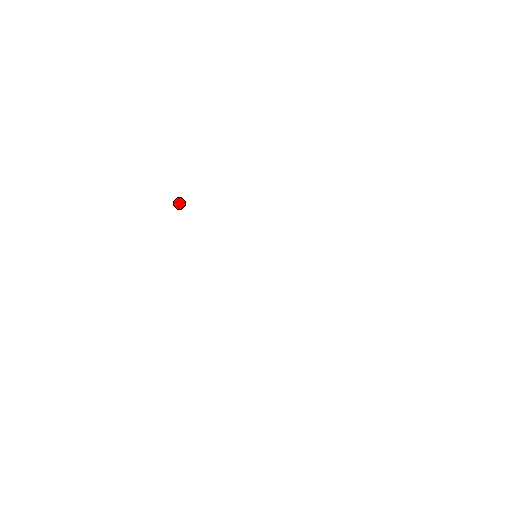
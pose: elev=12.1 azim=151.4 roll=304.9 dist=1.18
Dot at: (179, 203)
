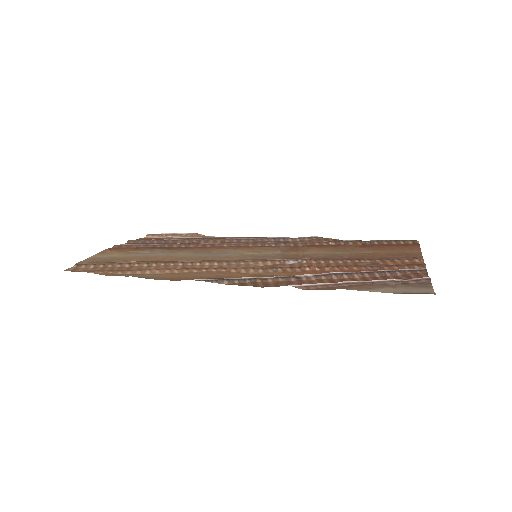
Dot at: occluded
